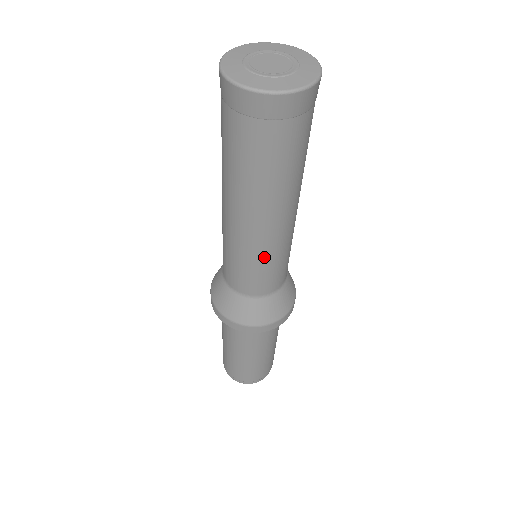
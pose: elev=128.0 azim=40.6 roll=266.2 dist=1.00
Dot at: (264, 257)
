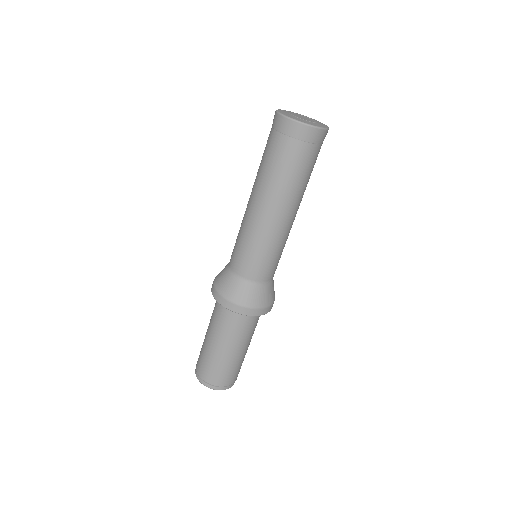
Dot at: (271, 244)
